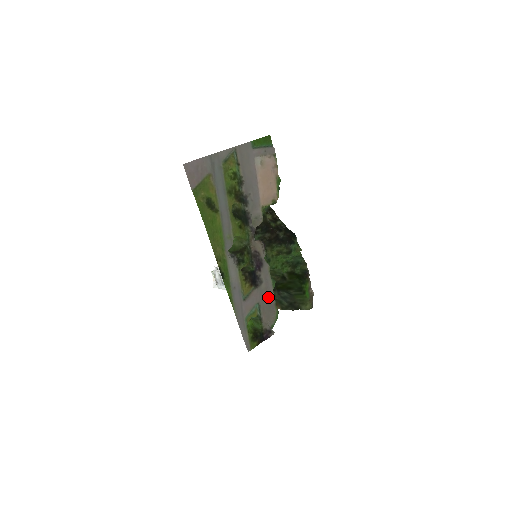
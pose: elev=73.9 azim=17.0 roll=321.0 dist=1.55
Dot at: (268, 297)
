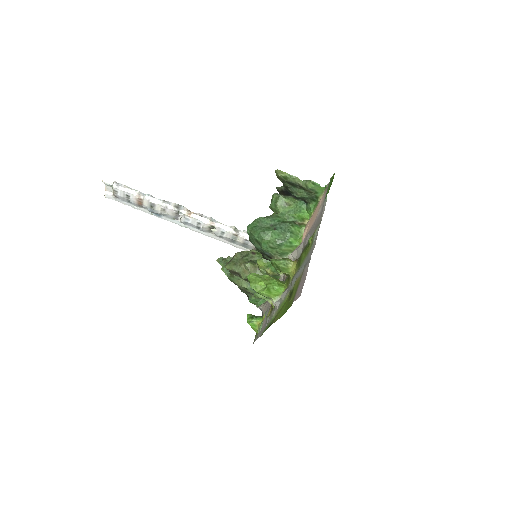
Dot at: occluded
